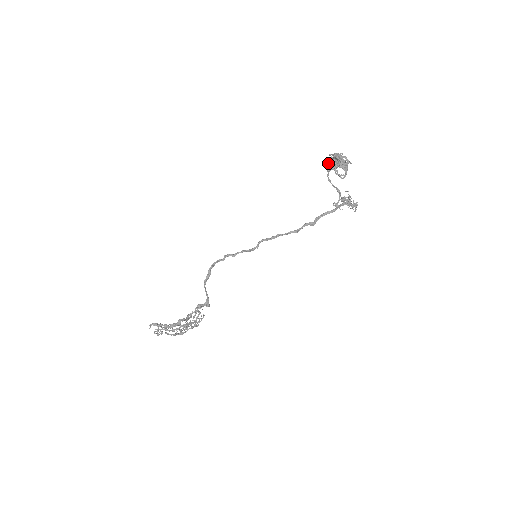
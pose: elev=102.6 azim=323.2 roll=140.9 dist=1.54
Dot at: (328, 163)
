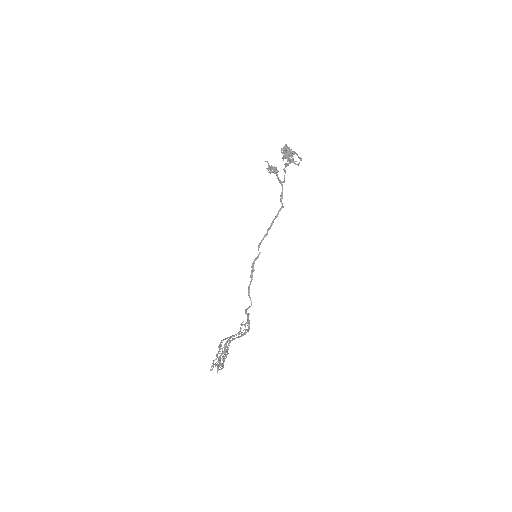
Dot at: (289, 160)
